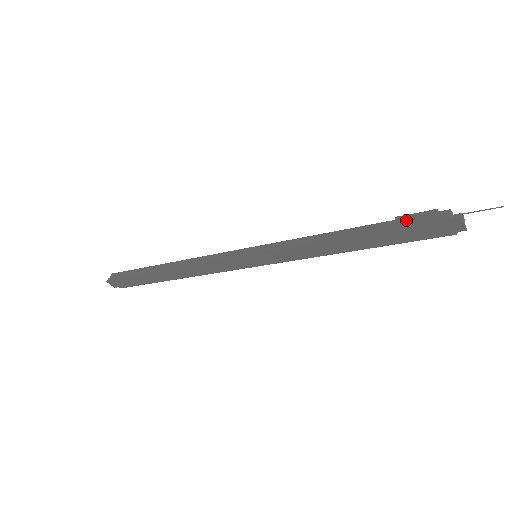
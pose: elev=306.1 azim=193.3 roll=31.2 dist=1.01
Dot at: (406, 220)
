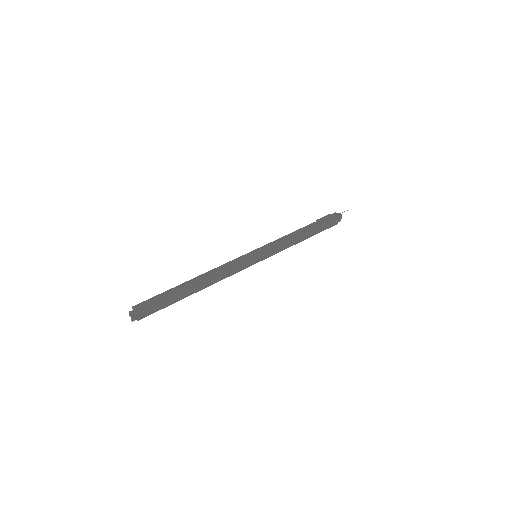
Dot at: (323, 219)
